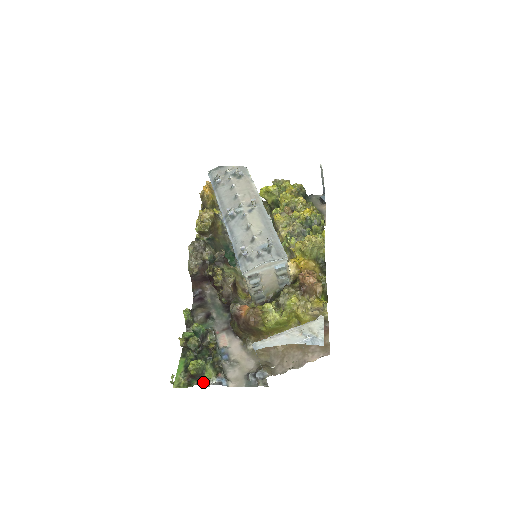
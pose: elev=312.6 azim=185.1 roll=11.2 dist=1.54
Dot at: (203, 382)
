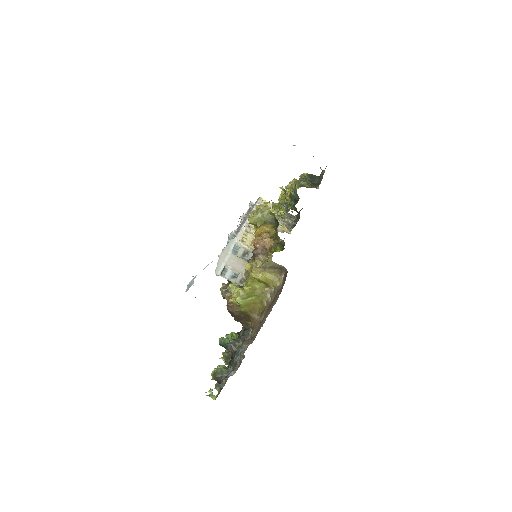
Dot at: (222, 383)
